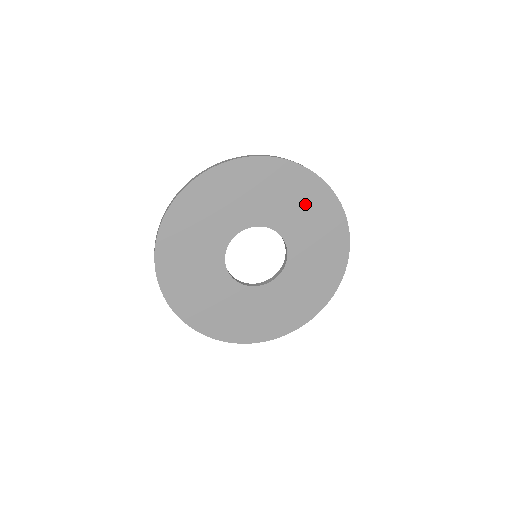
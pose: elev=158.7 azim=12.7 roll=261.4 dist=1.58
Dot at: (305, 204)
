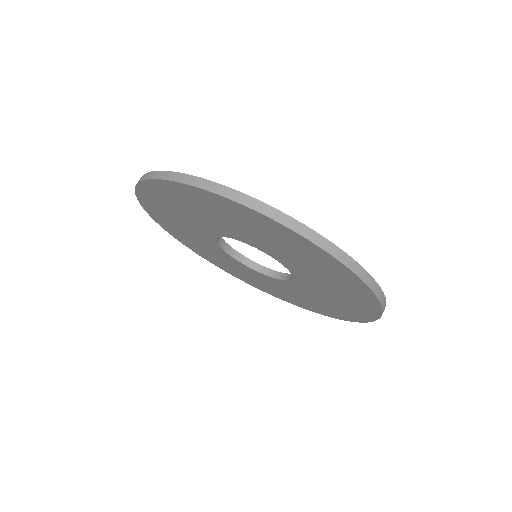
Dot at: (287, 245)
